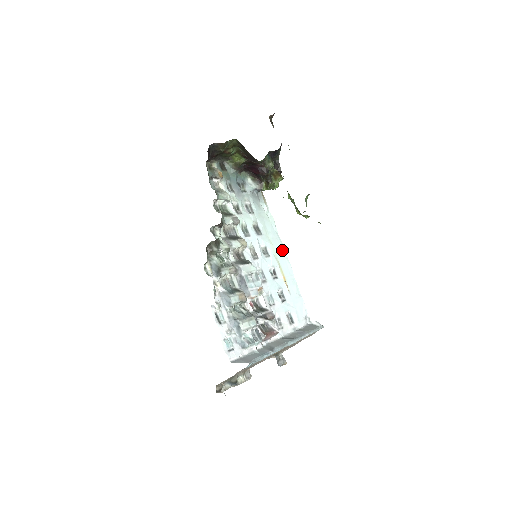
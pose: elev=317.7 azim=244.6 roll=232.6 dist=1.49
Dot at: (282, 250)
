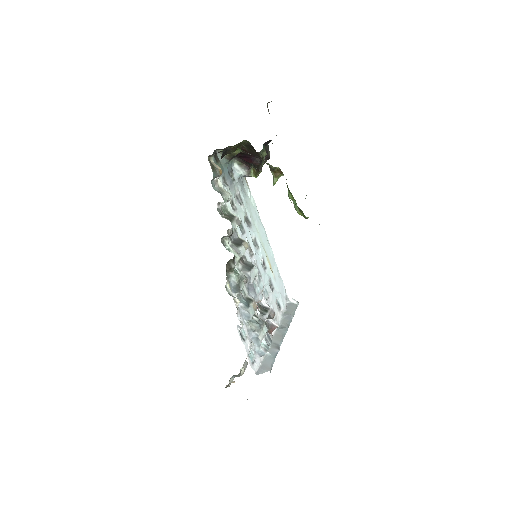
Dot at: (265, 235)
